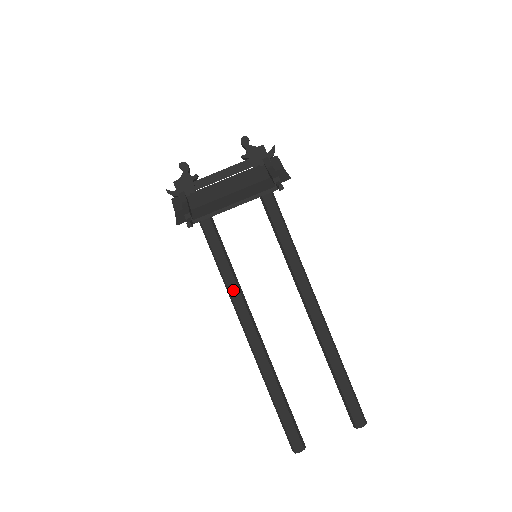
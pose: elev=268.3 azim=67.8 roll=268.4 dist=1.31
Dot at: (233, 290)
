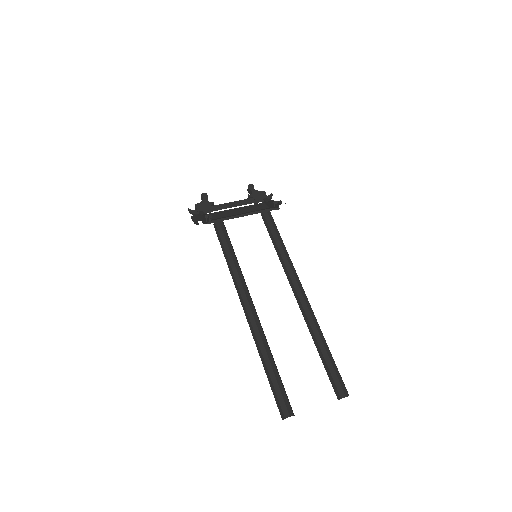
Dot at: (237, 273)
